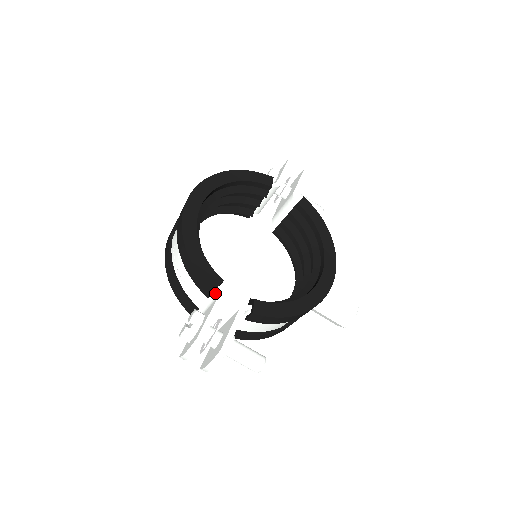
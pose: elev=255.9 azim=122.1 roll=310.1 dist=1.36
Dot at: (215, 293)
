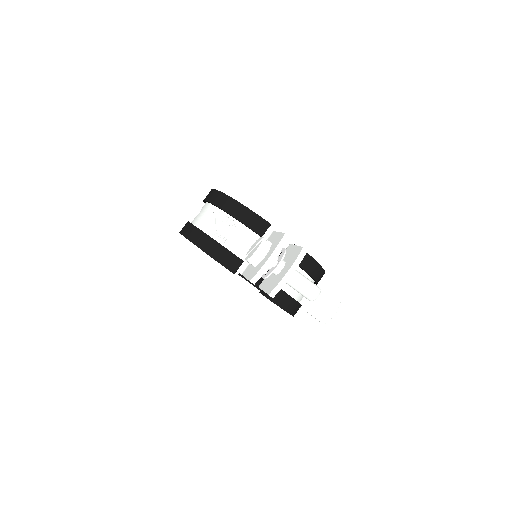
Dot at: (268, 232)
